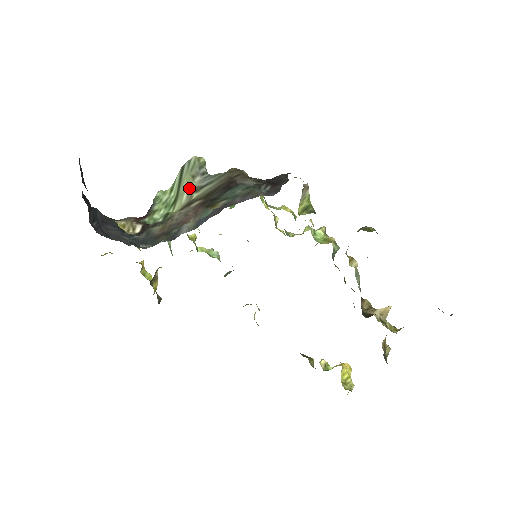
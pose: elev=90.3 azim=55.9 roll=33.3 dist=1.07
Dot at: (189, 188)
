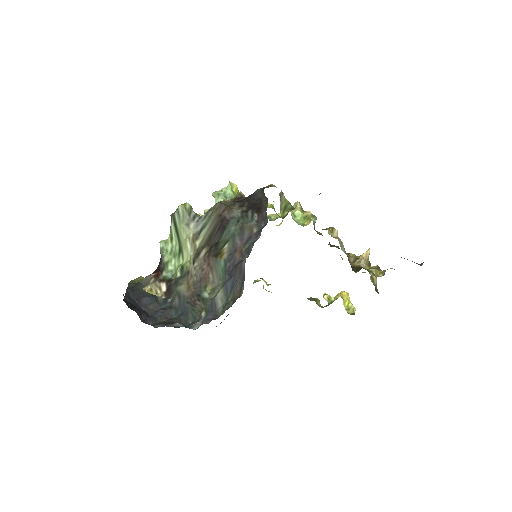
Dot at: (189, 237)
